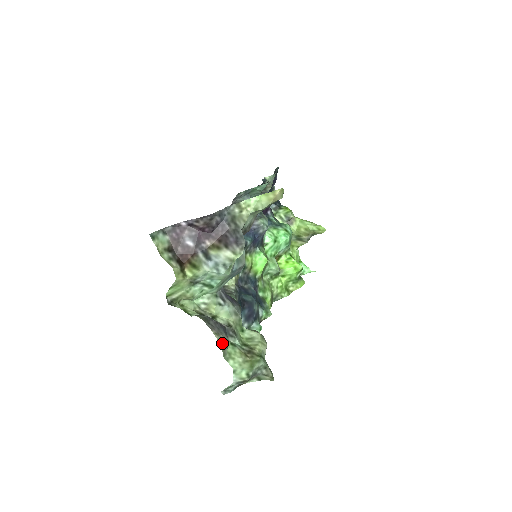
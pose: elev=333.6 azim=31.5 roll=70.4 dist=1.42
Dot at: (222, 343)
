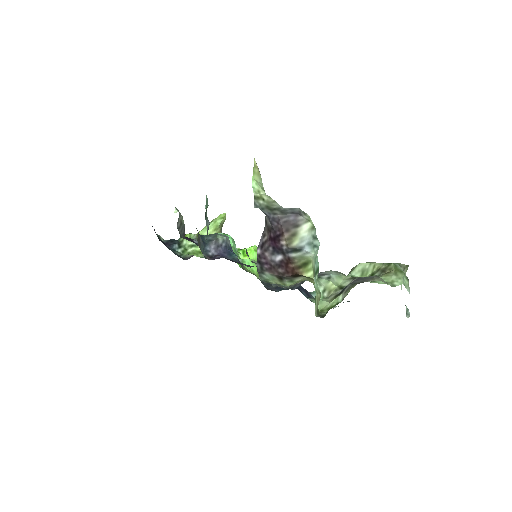
Dot at: (381, 280)
